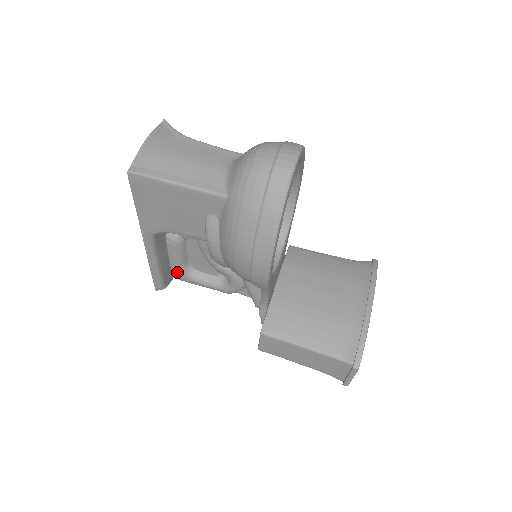
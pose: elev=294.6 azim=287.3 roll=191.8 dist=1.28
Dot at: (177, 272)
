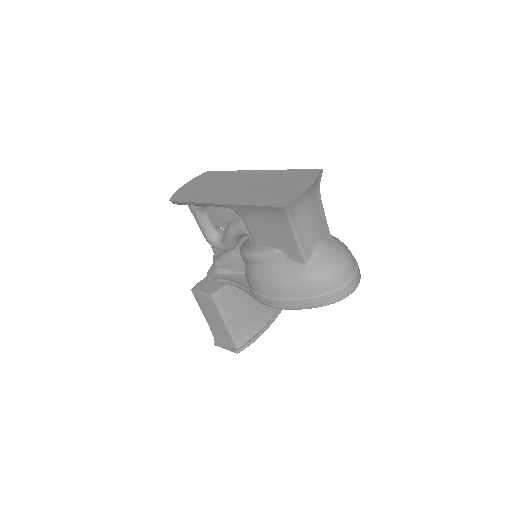
Dot at: occluded
